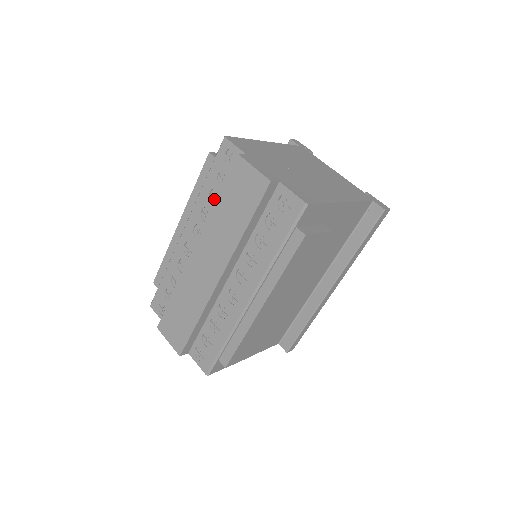
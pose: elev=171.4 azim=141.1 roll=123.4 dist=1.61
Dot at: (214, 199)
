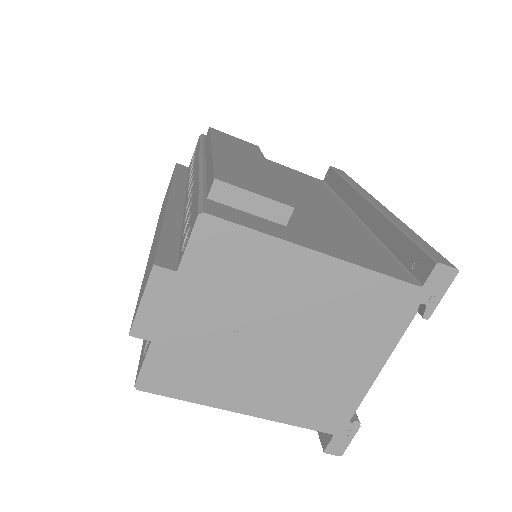
Dot at: occluded
